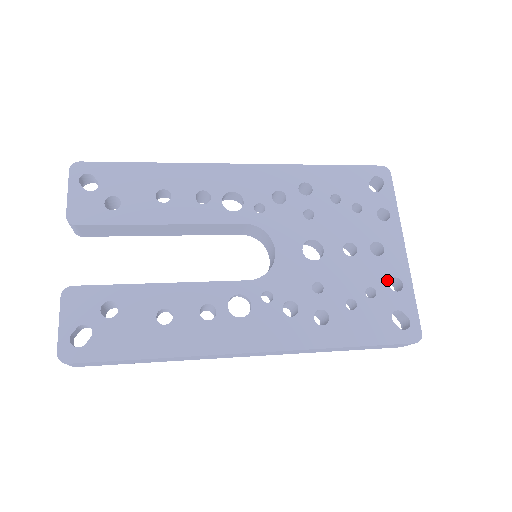
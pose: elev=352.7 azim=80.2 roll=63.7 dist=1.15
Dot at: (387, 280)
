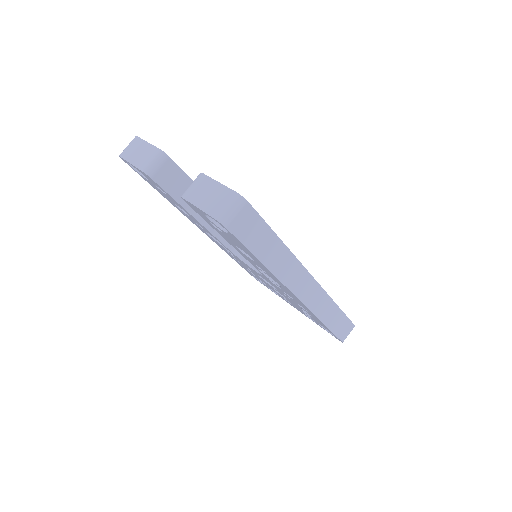
Dot at: occluded
